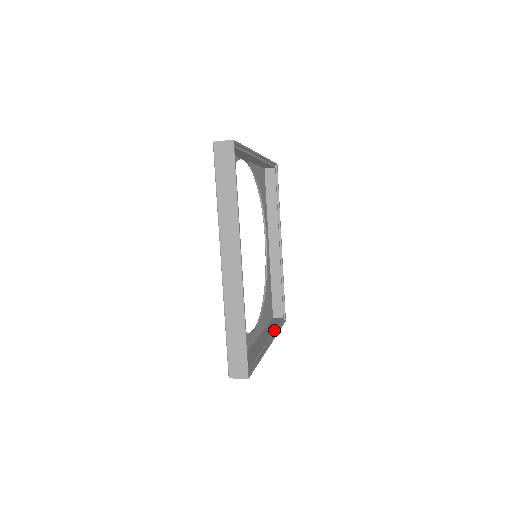
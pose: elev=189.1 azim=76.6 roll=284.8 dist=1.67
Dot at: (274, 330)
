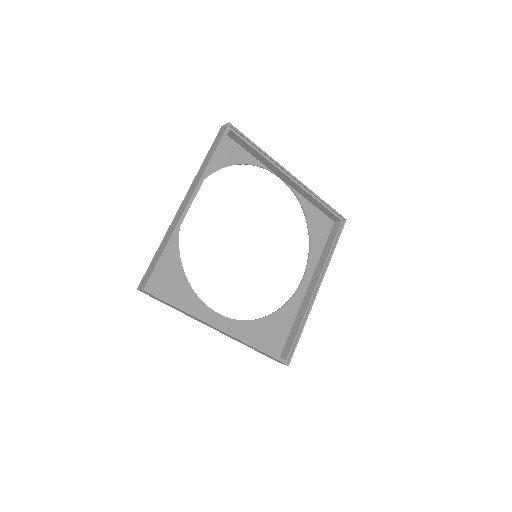
Dot at: occluded
